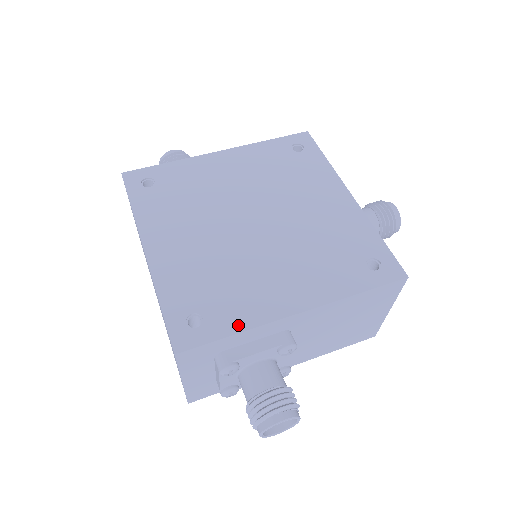
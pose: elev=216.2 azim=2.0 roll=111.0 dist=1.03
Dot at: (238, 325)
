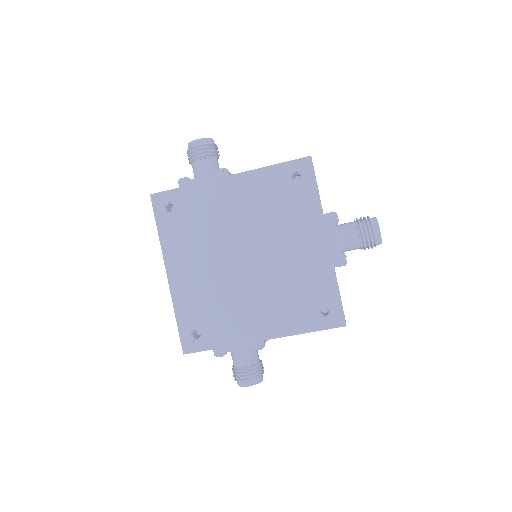
Dot at: (222, 342)
